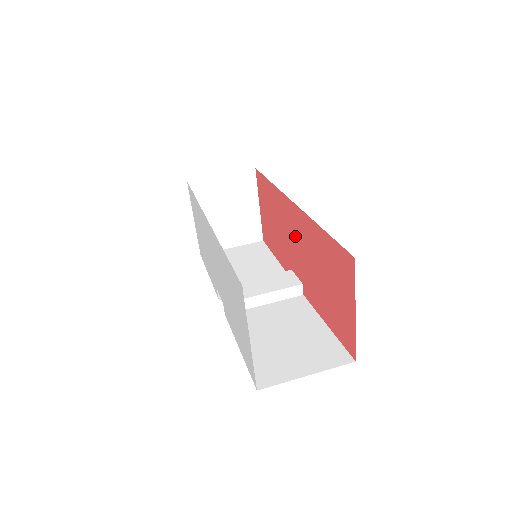
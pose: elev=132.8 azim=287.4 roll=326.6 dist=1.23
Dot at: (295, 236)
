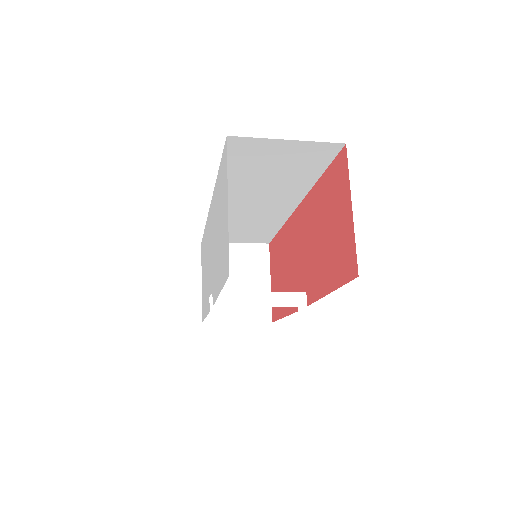
Dot at: (299, 243)
